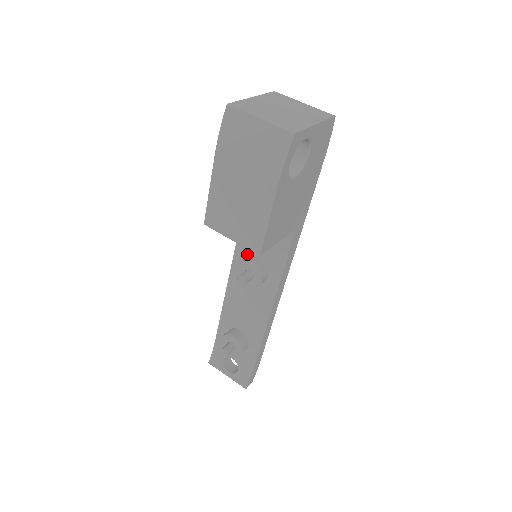
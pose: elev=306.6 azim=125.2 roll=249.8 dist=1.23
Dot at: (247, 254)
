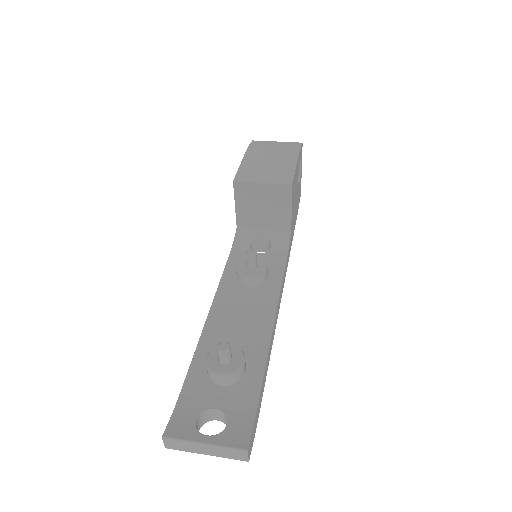
Dot at: occluded
